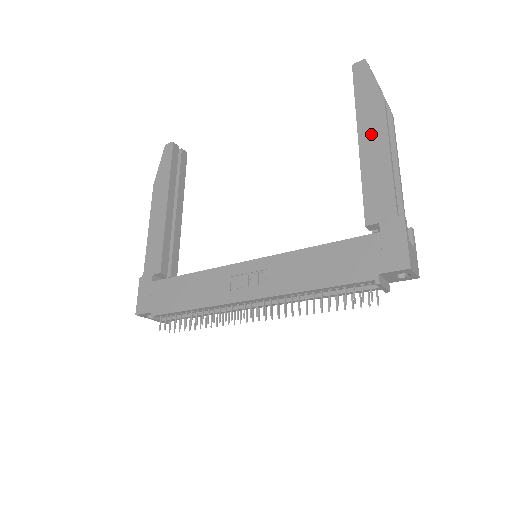
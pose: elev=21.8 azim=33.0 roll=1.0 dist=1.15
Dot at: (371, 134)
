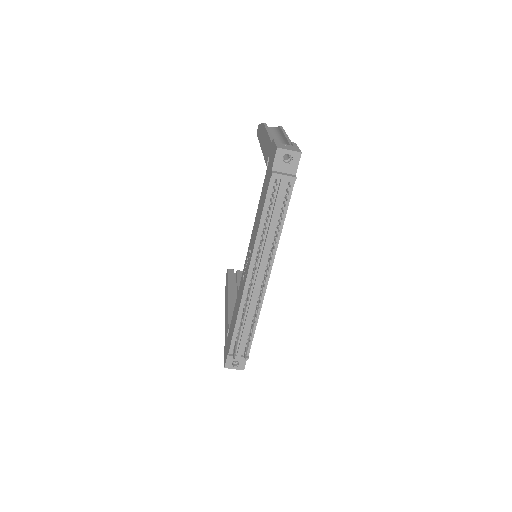
Dot at: (263, 138)
